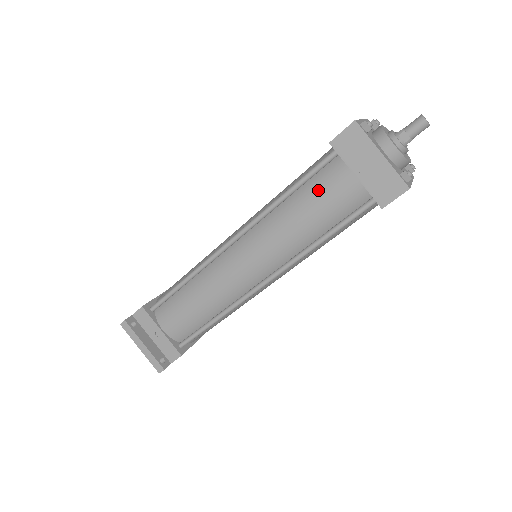
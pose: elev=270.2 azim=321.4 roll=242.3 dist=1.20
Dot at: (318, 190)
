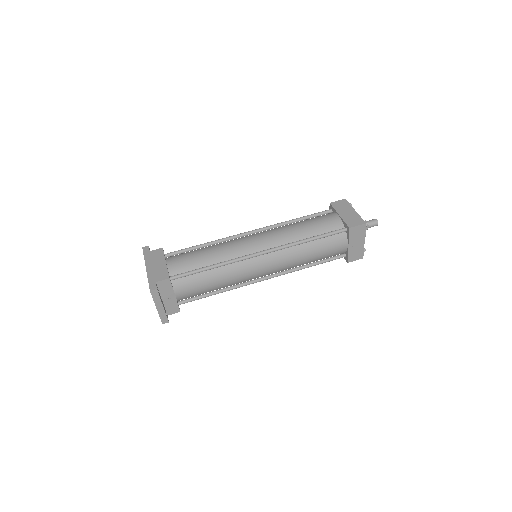
Dot at: (327, 245)
